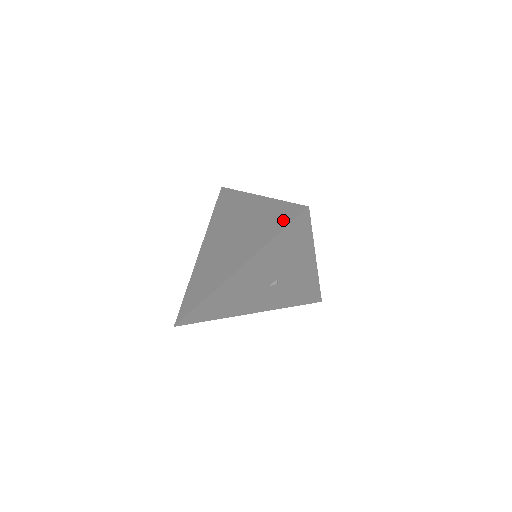
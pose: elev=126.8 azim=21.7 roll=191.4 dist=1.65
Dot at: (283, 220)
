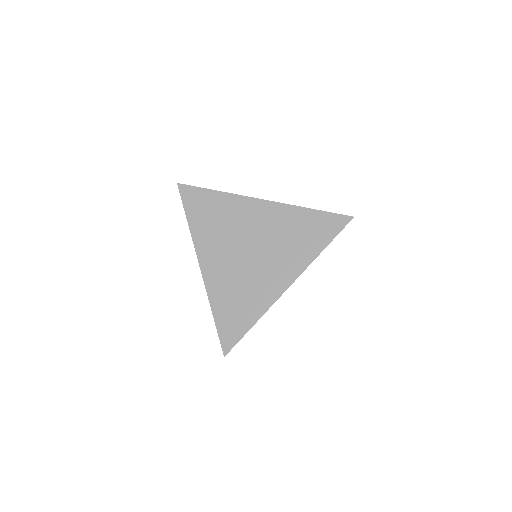
Dot at: (326, 230)
